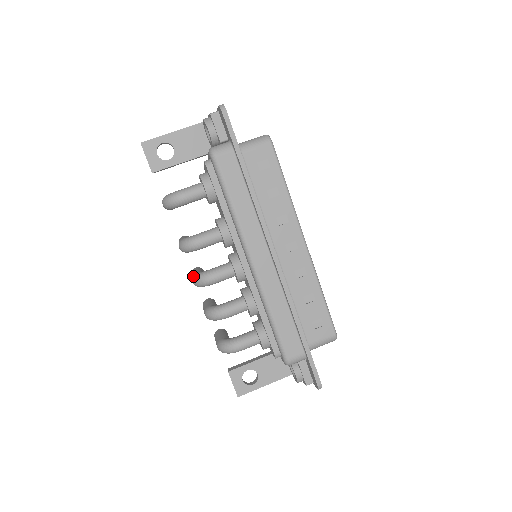
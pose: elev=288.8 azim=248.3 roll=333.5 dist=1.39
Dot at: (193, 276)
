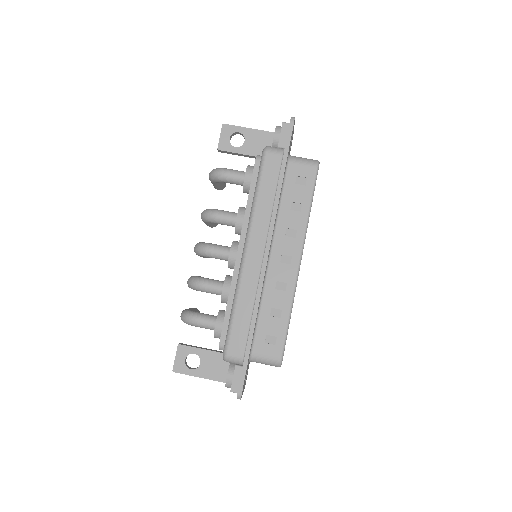
Dot at: (197, 243)
